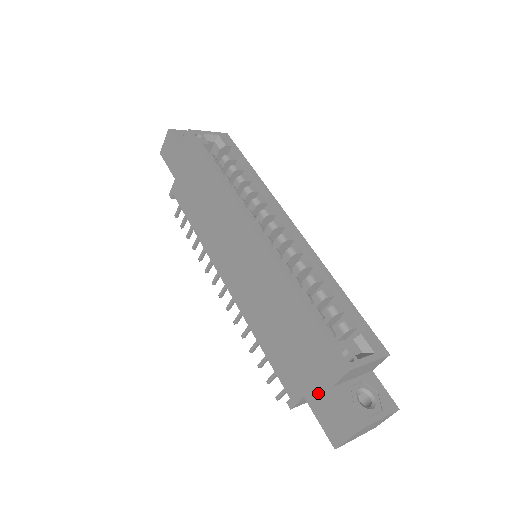
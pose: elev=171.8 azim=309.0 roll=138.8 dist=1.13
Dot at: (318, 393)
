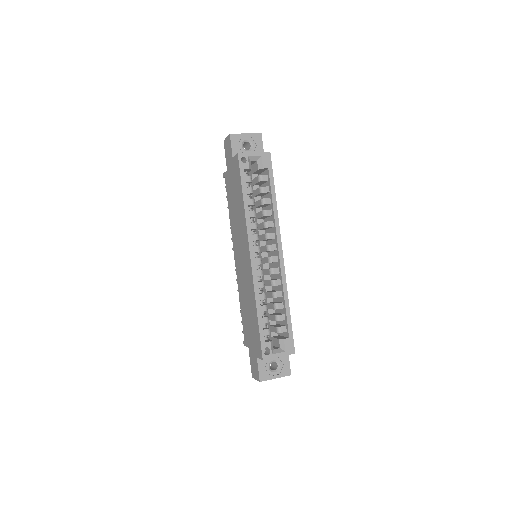
Dot at: (253, 353)
